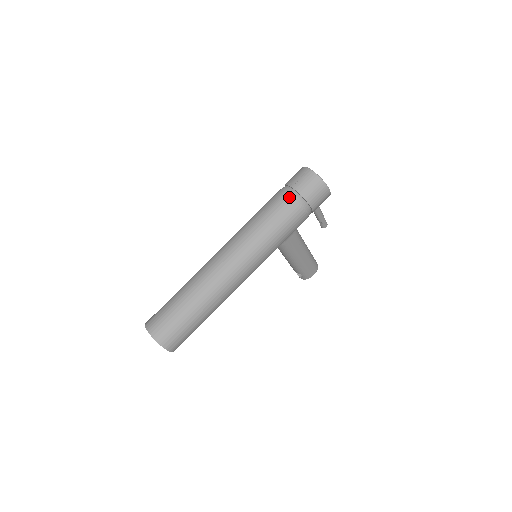
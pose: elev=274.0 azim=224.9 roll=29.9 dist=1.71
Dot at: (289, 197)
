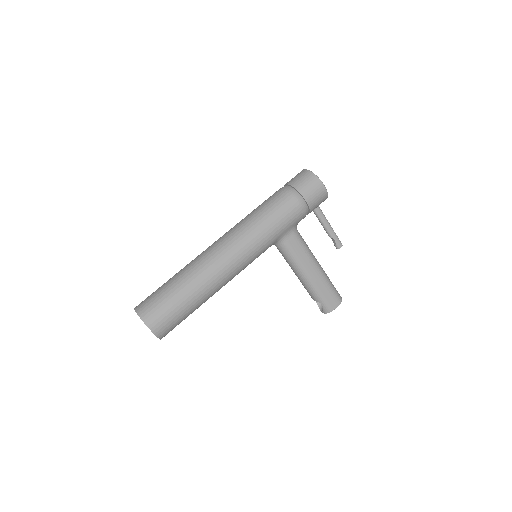
Dot at: (282, 190)
